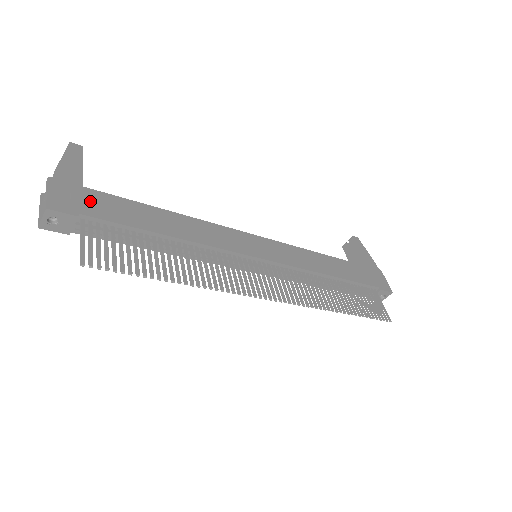
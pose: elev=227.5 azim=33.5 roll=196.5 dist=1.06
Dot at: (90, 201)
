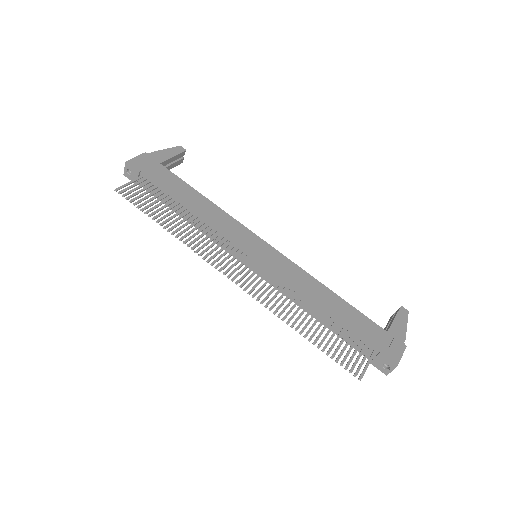
Dot at: (155, 170)
